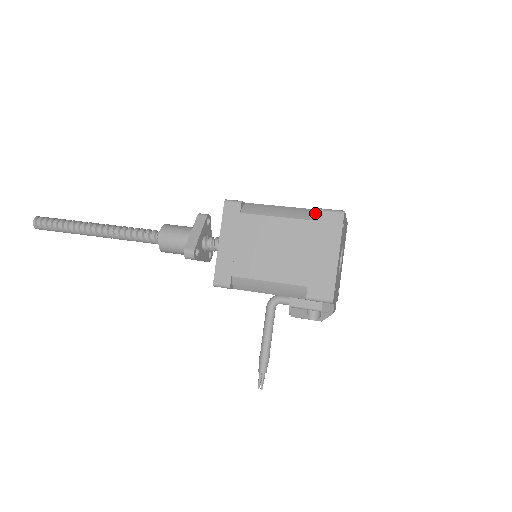
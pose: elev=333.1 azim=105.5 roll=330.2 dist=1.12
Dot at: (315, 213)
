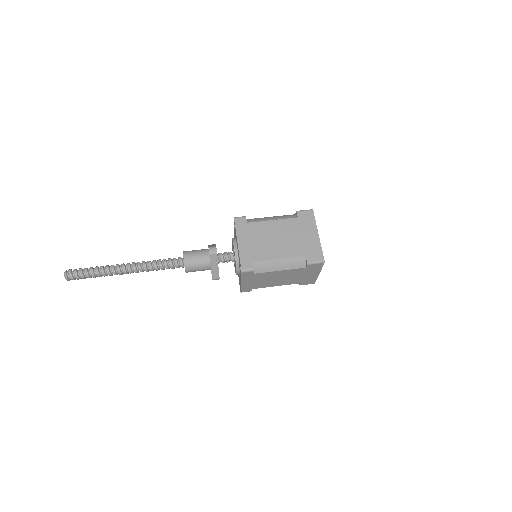
Dot at: (304, 261)
